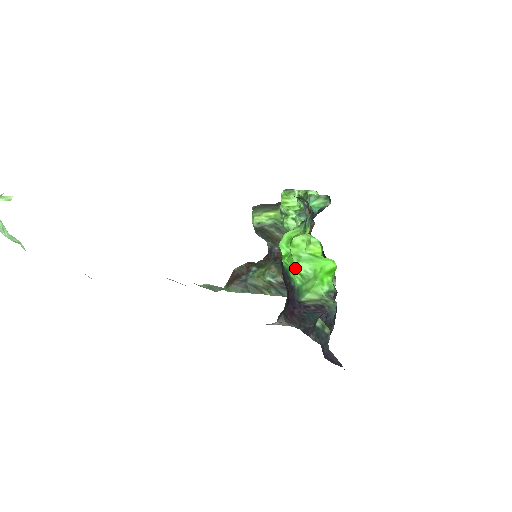
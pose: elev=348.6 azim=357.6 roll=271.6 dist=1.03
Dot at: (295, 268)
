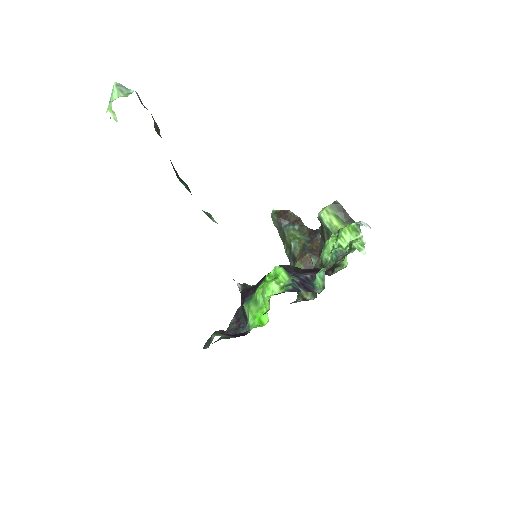
Dot at: (258, 292)
